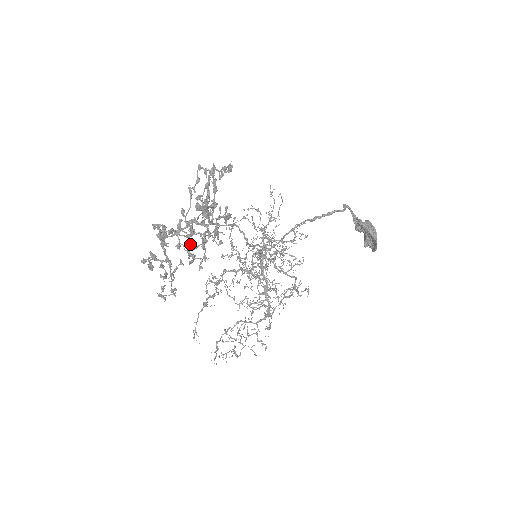
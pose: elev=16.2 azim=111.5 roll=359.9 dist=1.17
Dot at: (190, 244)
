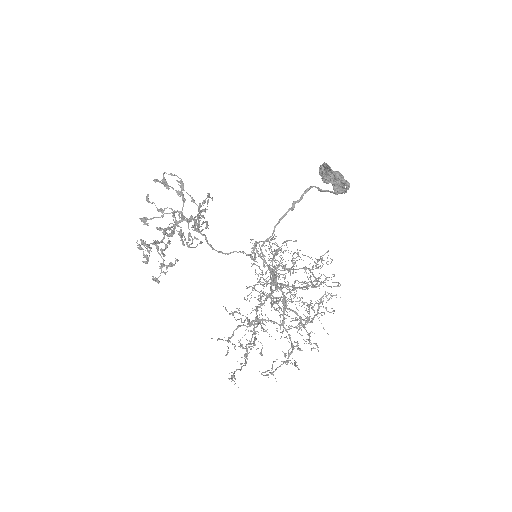
Dot at: (158, 210)
